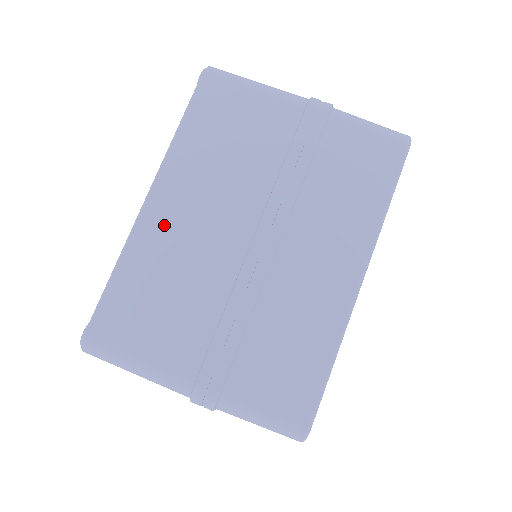
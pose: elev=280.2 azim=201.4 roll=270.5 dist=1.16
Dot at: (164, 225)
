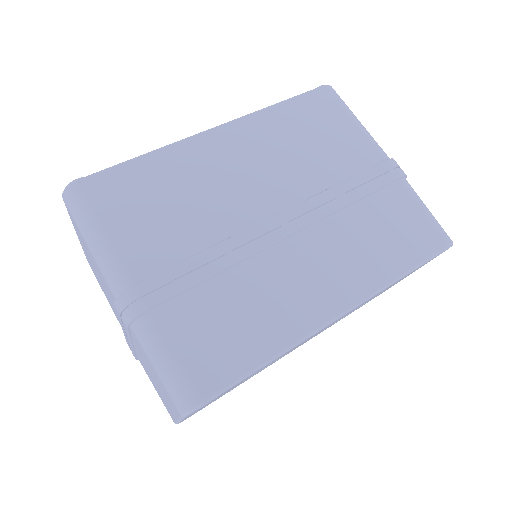
Dot at: (211, 154)
